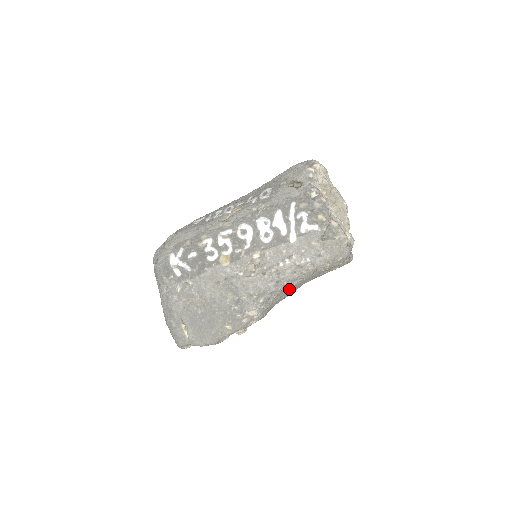
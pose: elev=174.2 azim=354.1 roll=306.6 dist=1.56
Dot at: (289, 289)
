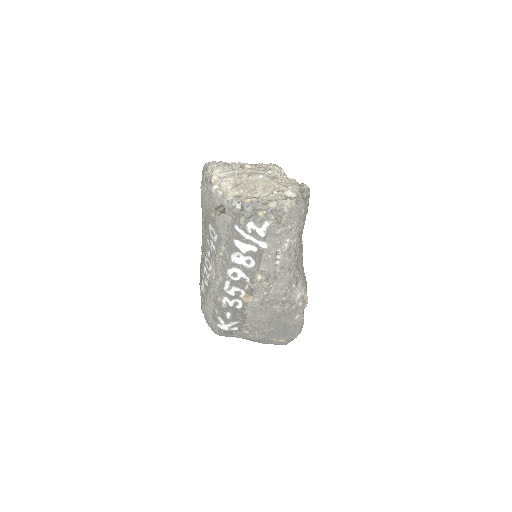
Dot at: (299, 257)
